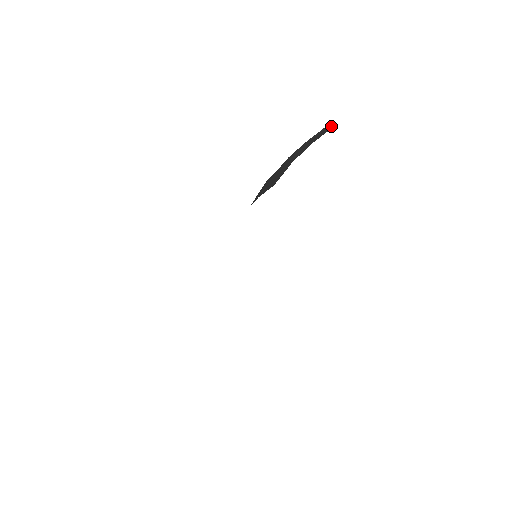
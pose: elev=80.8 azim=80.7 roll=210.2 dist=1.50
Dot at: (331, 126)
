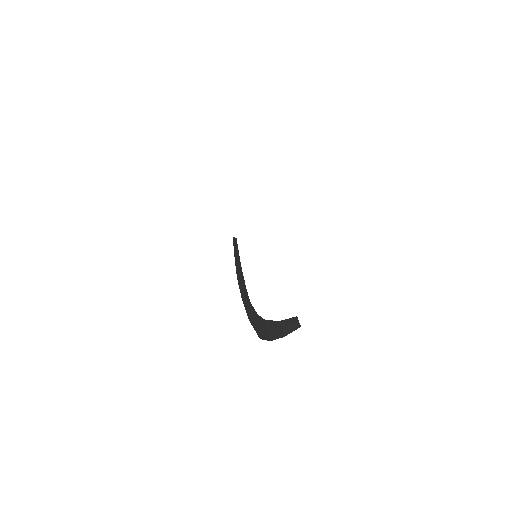
Dot at: (299, 324)
